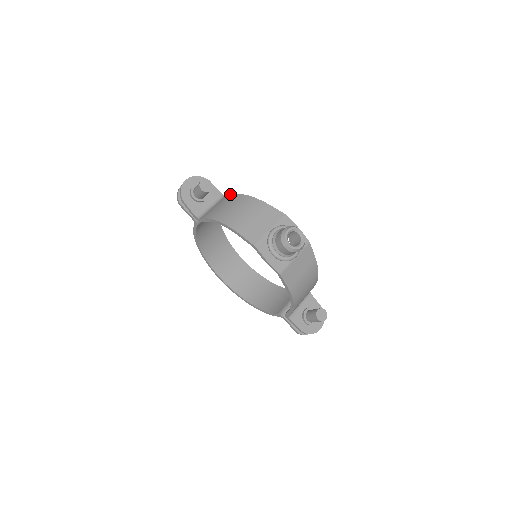
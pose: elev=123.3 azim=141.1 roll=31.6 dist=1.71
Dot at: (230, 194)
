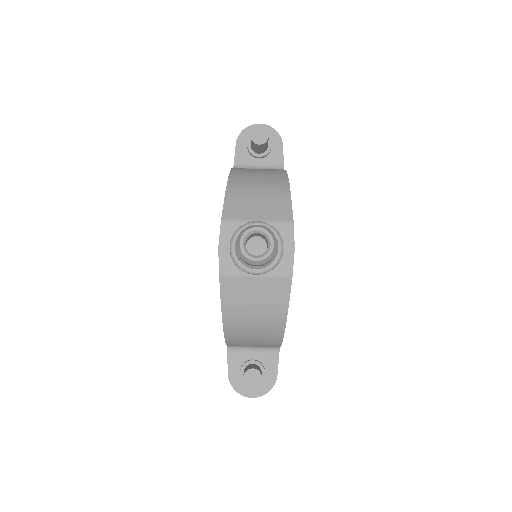
Dot at: occluded
